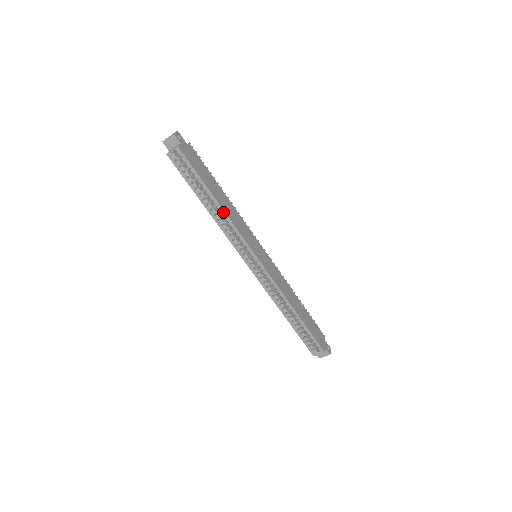
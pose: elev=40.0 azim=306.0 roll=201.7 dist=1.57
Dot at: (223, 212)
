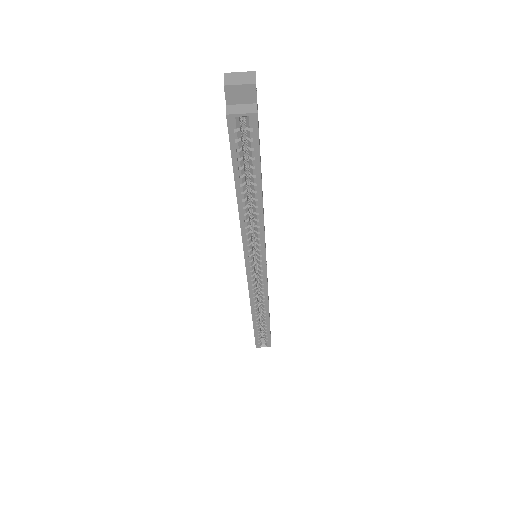
Dot at: (261, 215)
